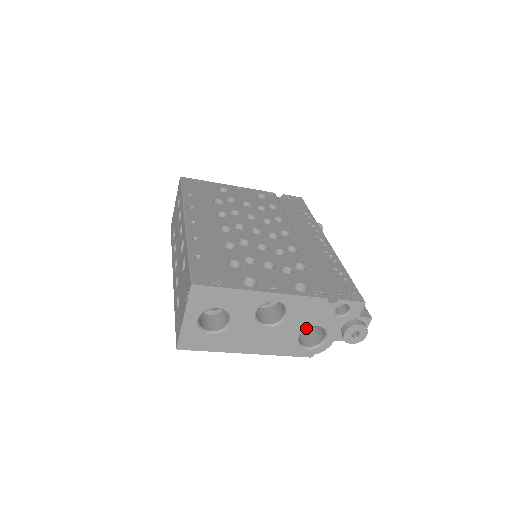
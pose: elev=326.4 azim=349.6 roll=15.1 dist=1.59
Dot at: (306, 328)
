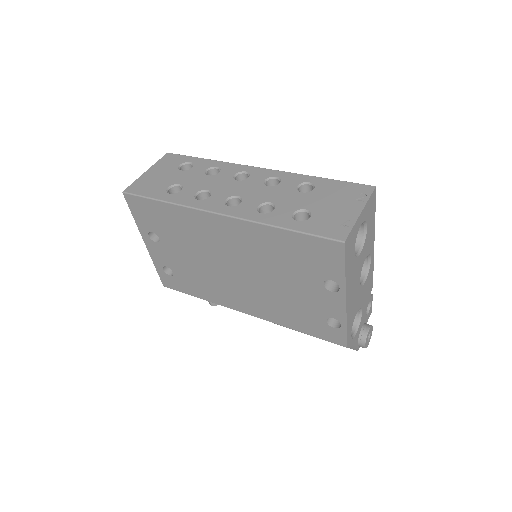
Dot at: (361, 307)
